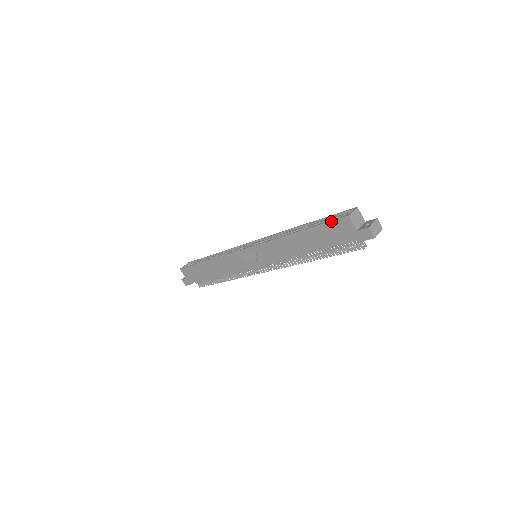
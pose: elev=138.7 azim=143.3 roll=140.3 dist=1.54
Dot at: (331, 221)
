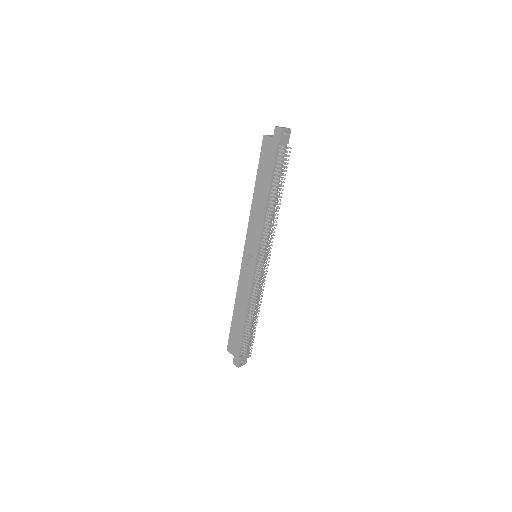
Dot at: (260, 152)
